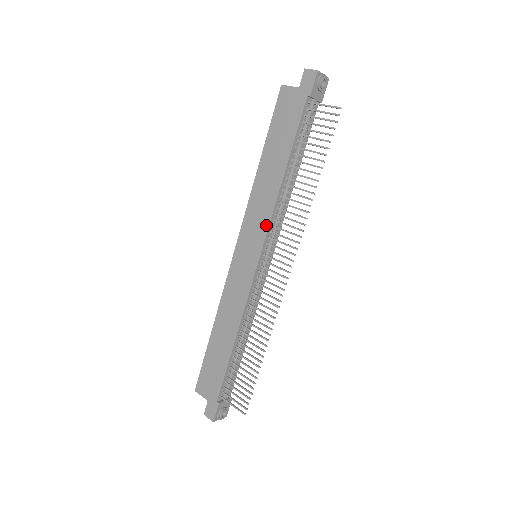
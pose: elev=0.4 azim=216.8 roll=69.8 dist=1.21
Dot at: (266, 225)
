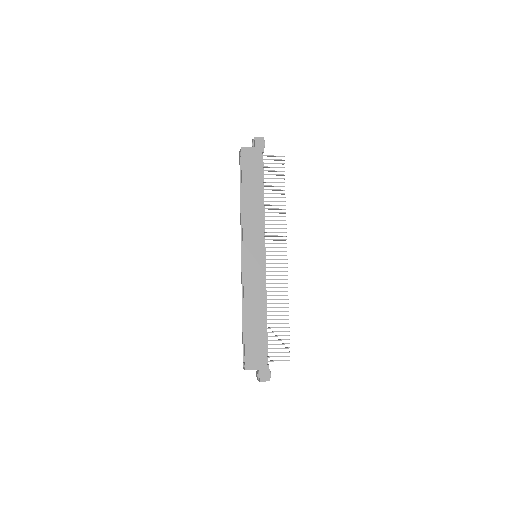
Dot at: (262, 232)
